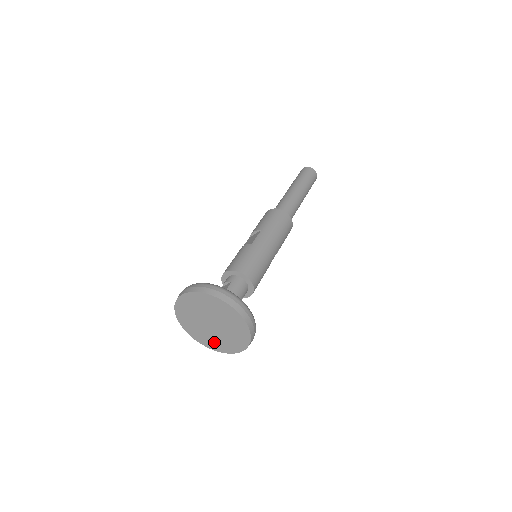
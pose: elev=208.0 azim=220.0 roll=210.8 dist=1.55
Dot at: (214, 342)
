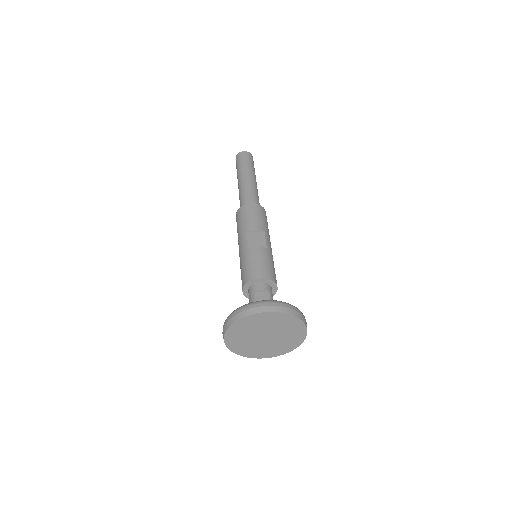
Dot at: (245, 348)
